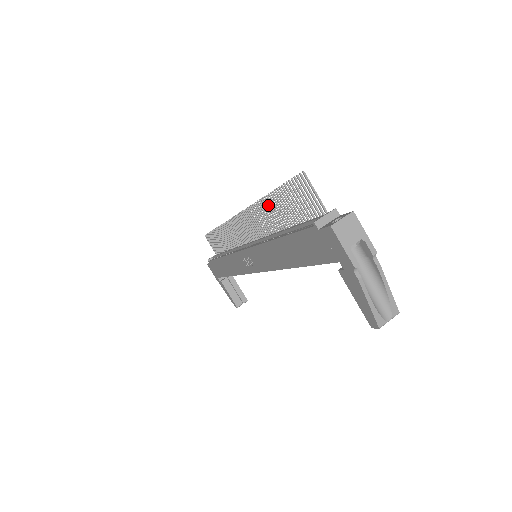
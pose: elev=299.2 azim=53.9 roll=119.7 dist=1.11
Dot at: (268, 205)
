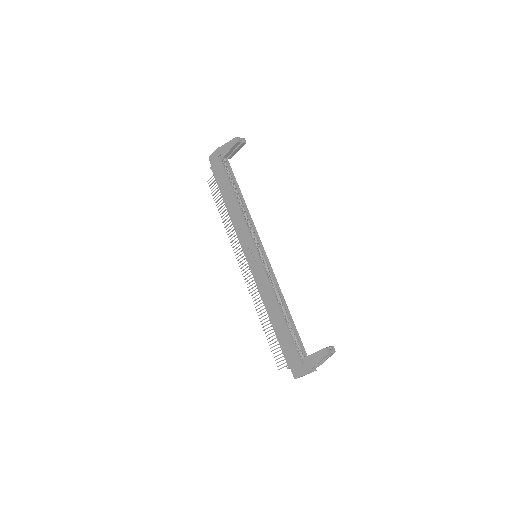
Dot at: (225, 220)
